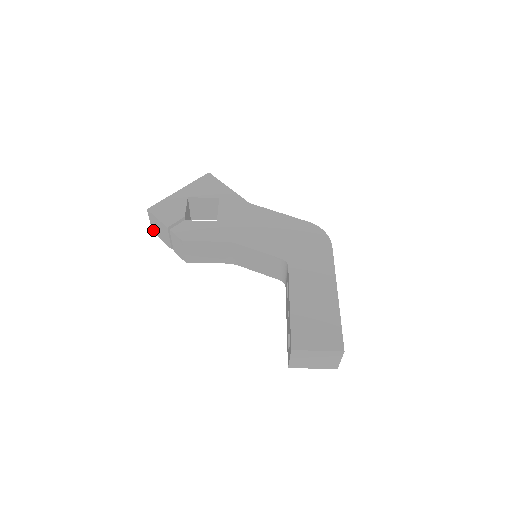
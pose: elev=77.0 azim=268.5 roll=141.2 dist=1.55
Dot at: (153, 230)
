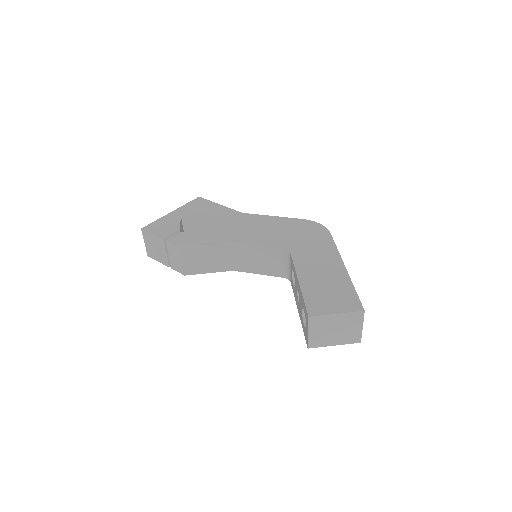
Dot at: (148, 253)
